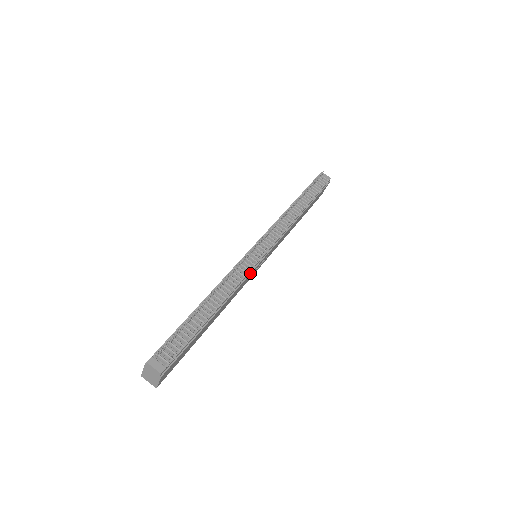
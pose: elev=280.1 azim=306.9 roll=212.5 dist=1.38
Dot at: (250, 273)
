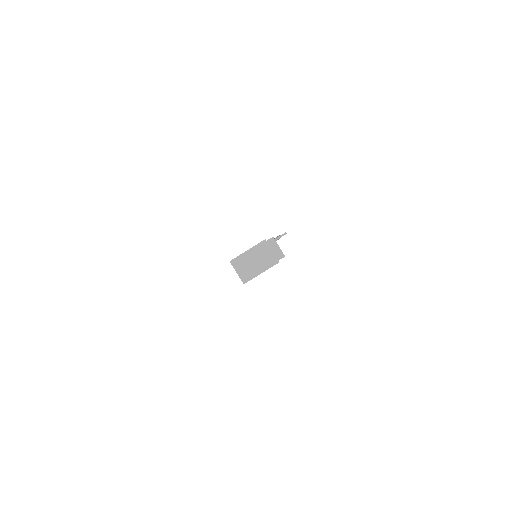
Dot at: occluded
